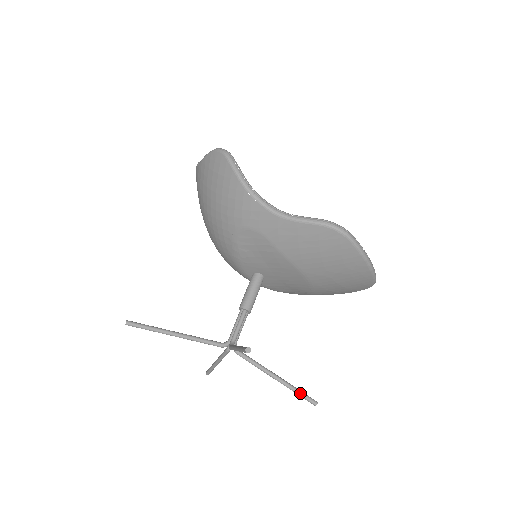
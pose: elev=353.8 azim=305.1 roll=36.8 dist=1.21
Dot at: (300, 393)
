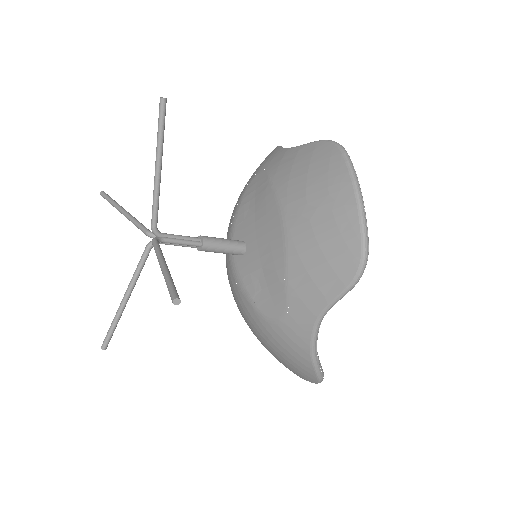
Dot at: (171, 282)
